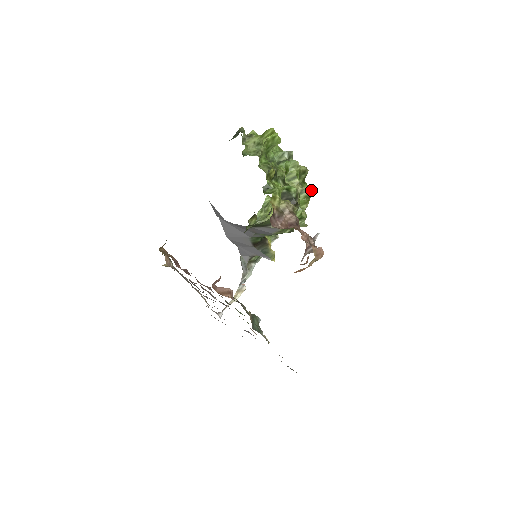
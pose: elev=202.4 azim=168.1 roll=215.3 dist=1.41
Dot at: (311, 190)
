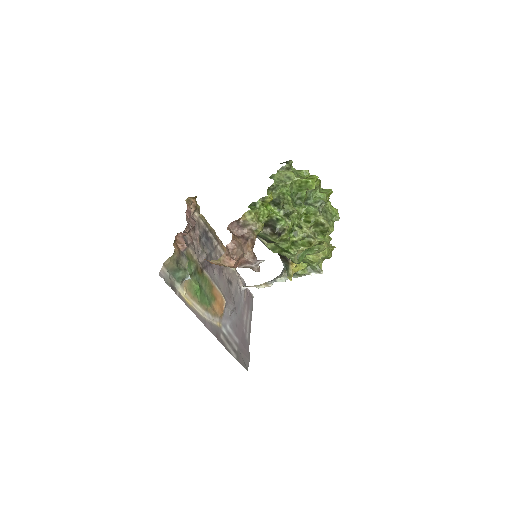
Dot at: (315, 240)
